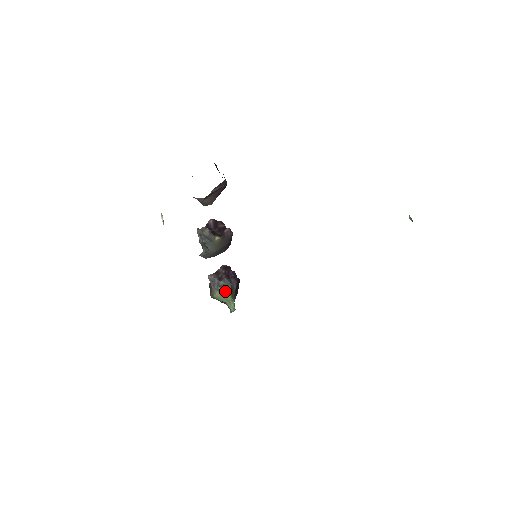
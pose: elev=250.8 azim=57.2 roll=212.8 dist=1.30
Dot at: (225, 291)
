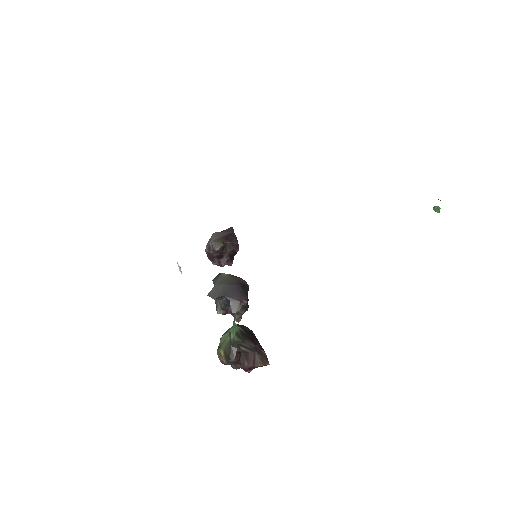
Dot at: (231, 327)
